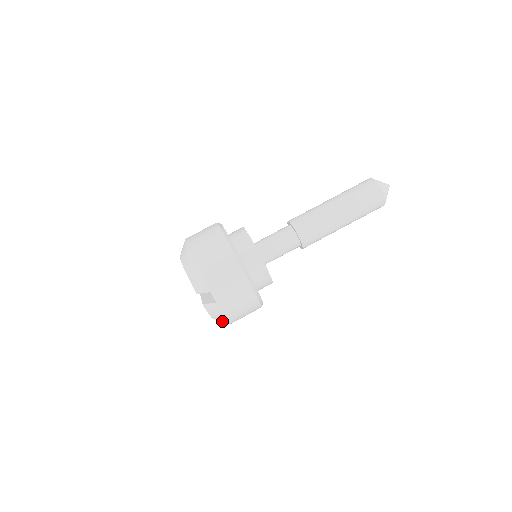
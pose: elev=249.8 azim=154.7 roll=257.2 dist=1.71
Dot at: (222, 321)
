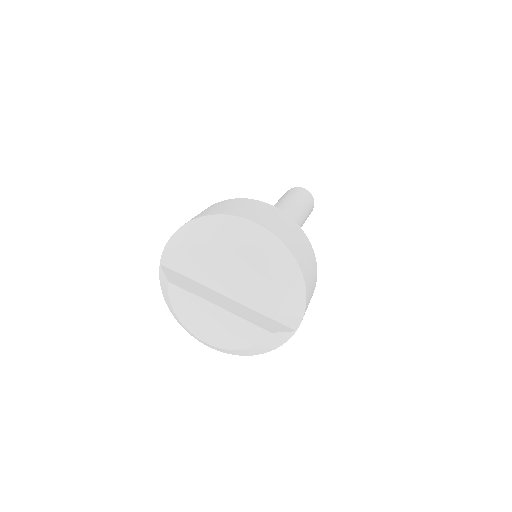
Dot at: (242, 353)
